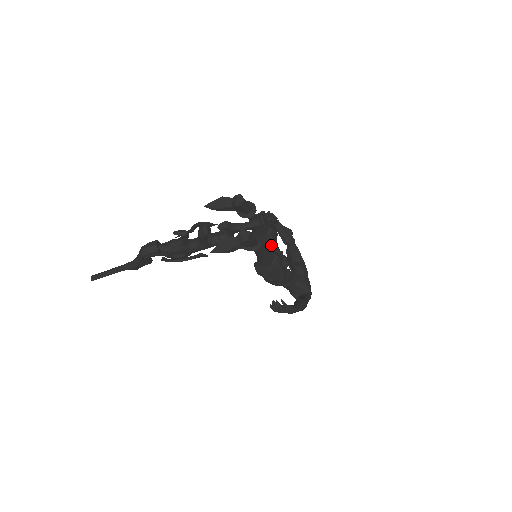
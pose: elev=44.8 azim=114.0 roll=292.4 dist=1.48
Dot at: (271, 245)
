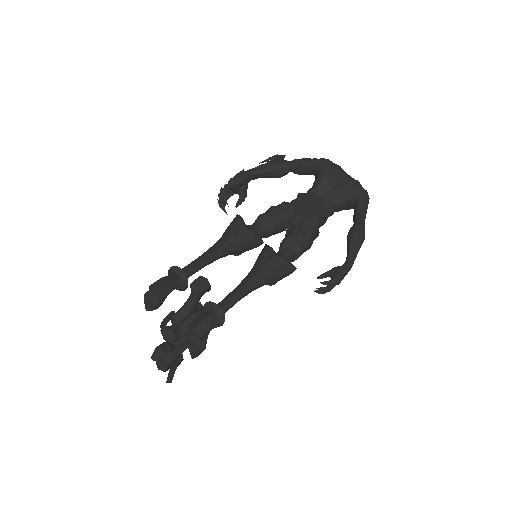
Dot at: (253, 244)
